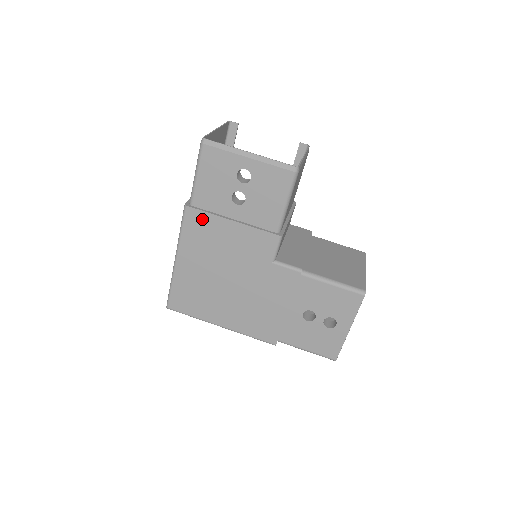
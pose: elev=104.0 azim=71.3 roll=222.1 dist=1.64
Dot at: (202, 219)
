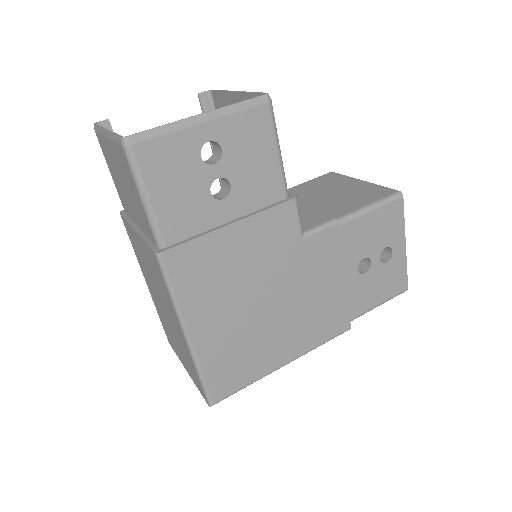
Dot at: (192, 254)
